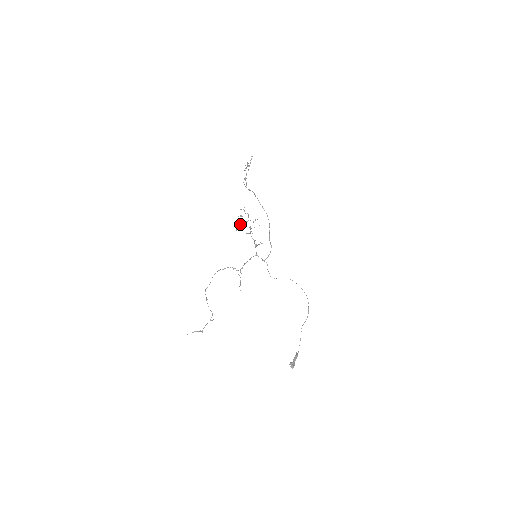
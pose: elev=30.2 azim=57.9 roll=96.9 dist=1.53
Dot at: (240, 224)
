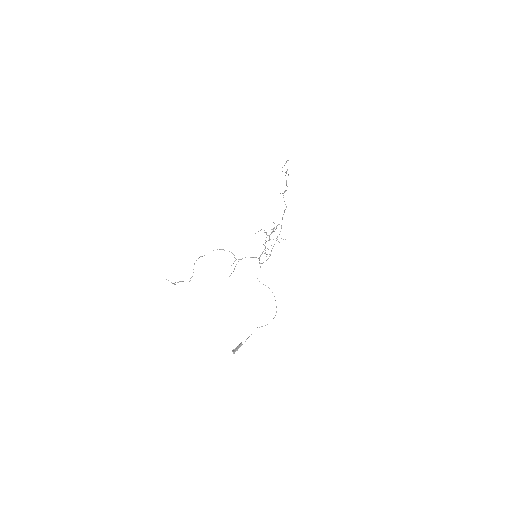
Dot at: occluded
